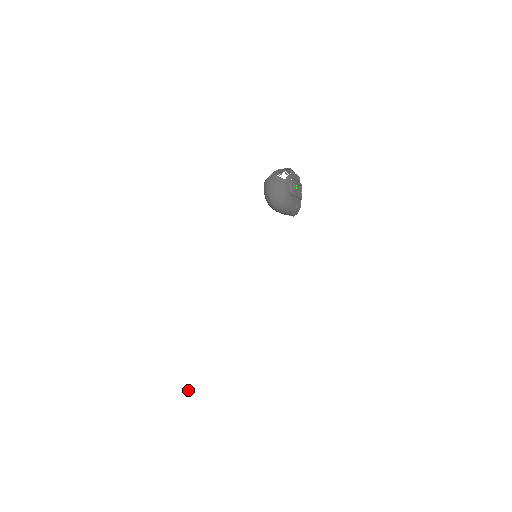
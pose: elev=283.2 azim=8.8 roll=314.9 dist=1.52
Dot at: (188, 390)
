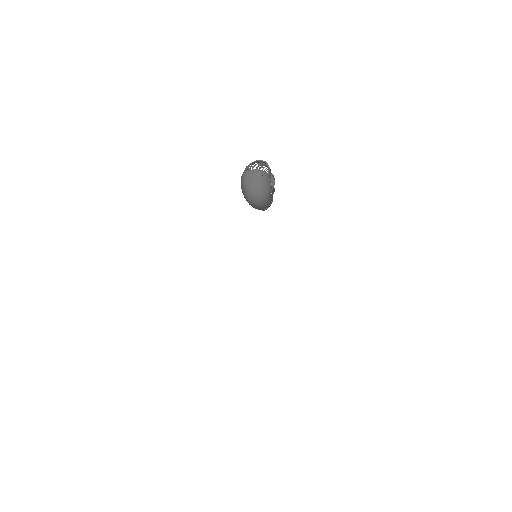
Dot at: (244, 415)
